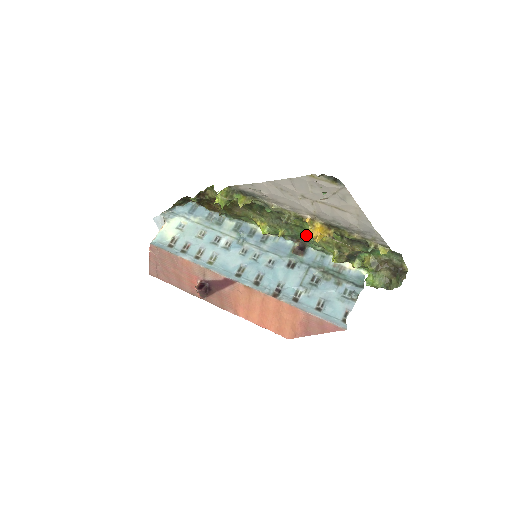
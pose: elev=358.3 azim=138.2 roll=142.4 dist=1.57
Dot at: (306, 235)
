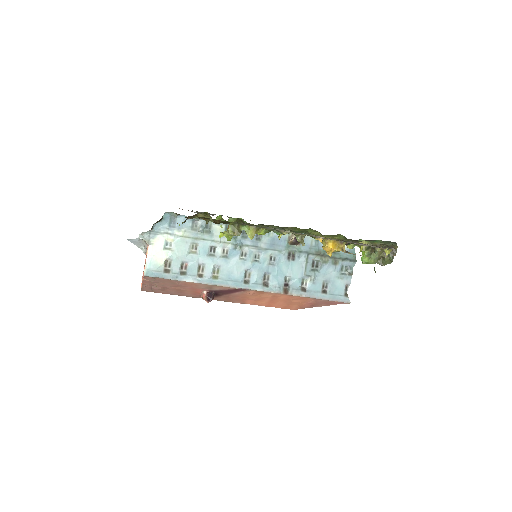
Dot at: (305, 232)
